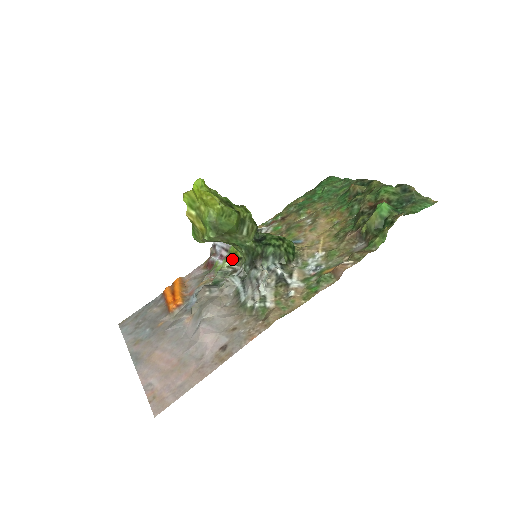
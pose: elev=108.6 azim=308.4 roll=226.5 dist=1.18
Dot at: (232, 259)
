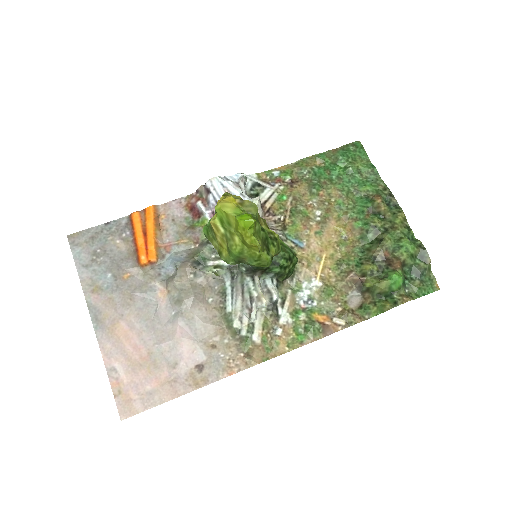
Dot at: occluded
